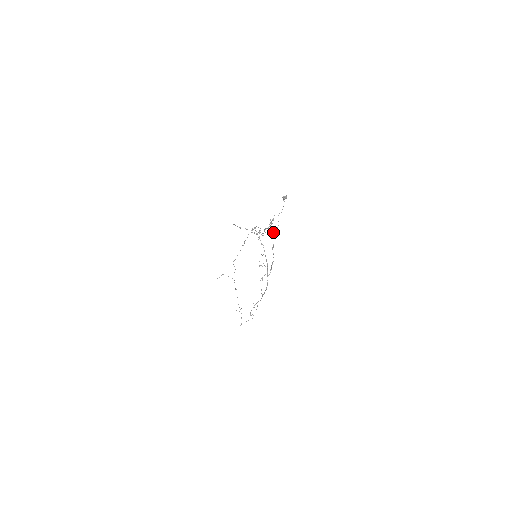
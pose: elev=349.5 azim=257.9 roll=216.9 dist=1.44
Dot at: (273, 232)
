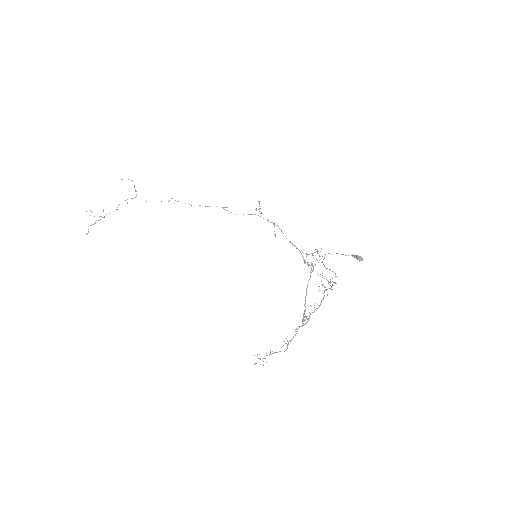
Dot at: (311, 267)
